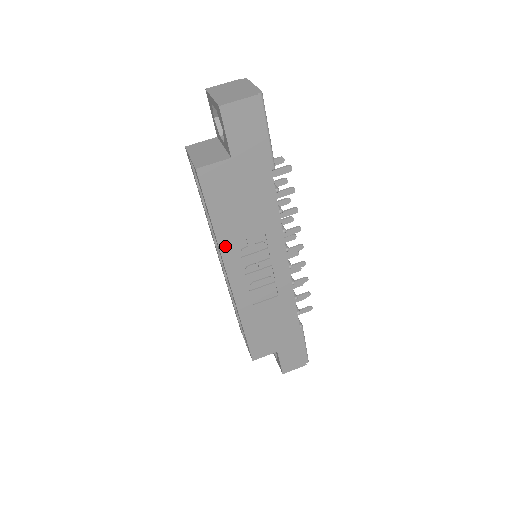
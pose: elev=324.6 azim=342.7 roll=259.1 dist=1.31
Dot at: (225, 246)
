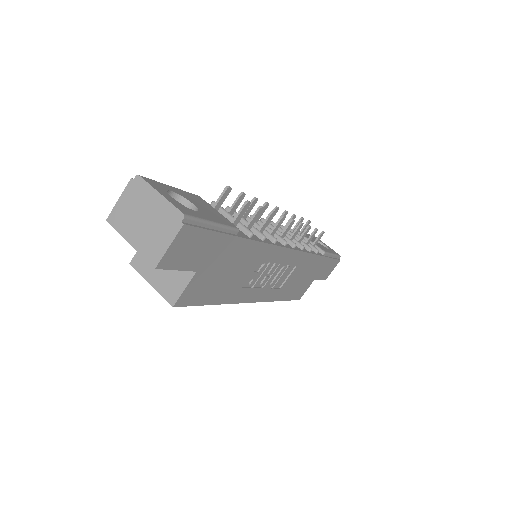
Dot at: (235, 298)
